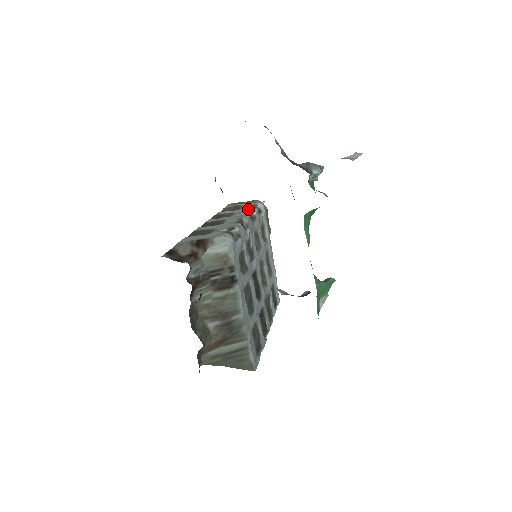
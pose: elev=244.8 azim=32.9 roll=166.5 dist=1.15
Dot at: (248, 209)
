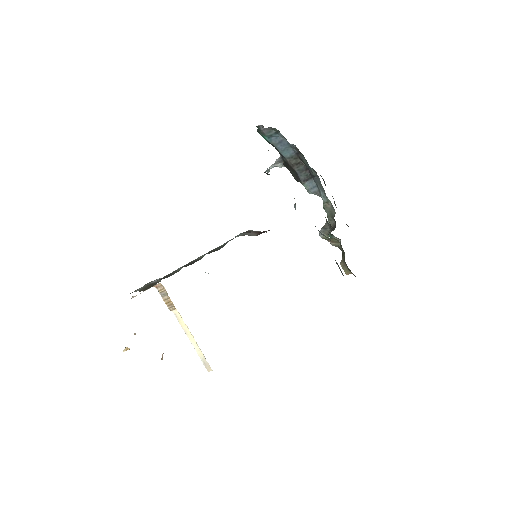
Dot at: (173, 271)
